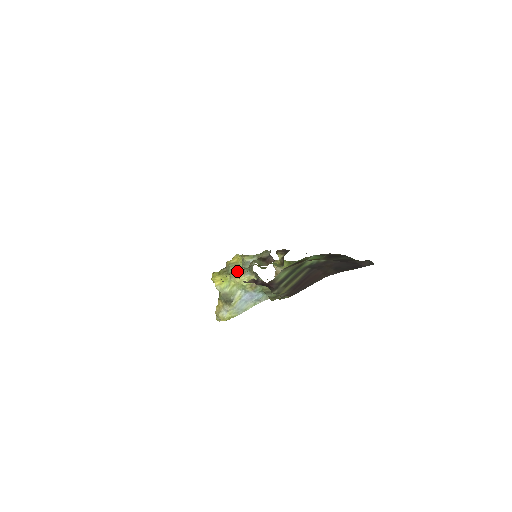
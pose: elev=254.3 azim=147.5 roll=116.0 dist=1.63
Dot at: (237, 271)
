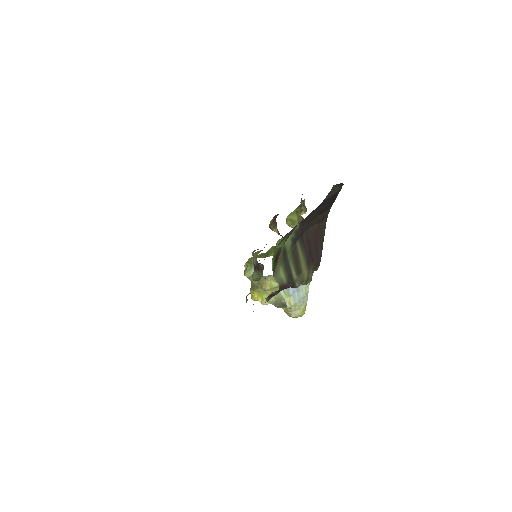
Dot at: (259, 281)
